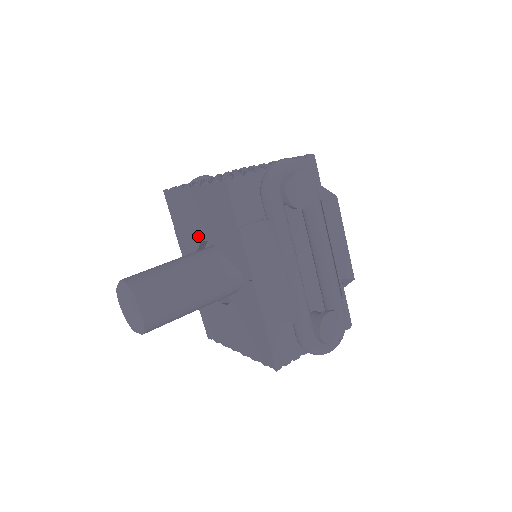
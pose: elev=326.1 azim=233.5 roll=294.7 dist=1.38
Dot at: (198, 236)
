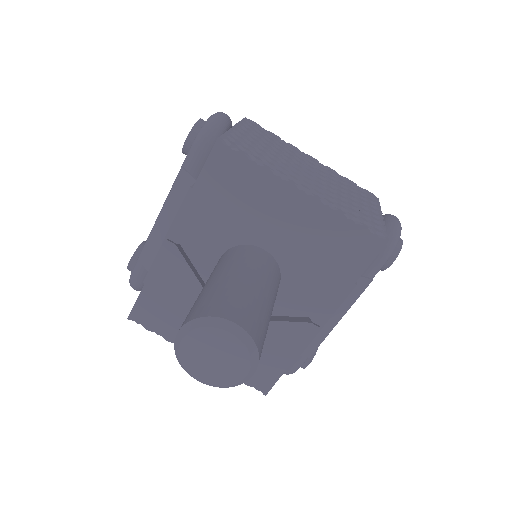
Dot at: (253, 237)
